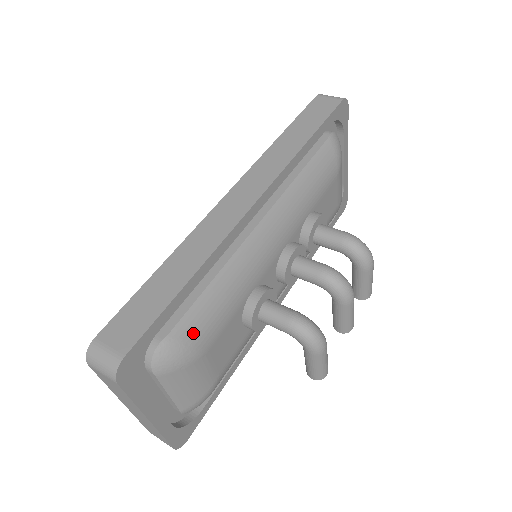
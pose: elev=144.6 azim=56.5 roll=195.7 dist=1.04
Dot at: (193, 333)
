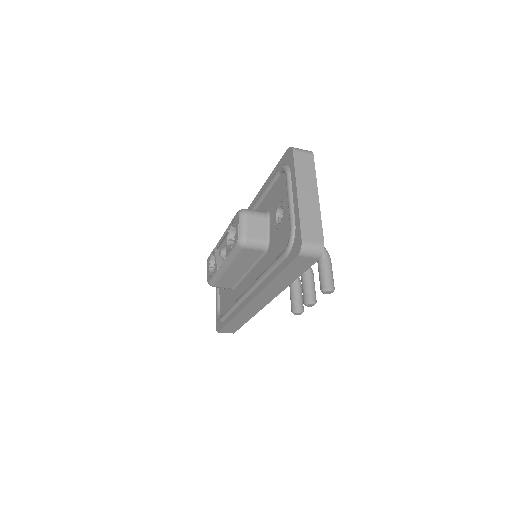
Dot at: occluded
